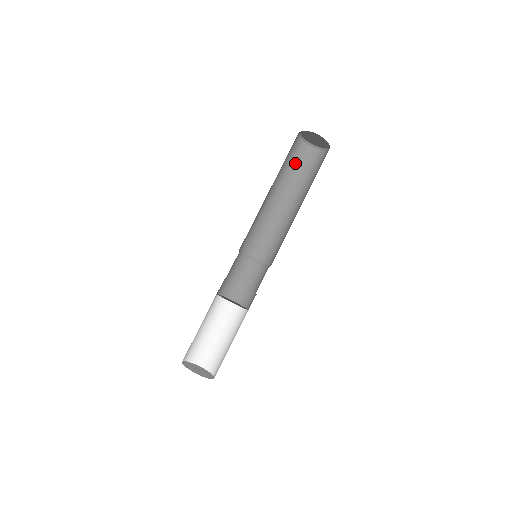
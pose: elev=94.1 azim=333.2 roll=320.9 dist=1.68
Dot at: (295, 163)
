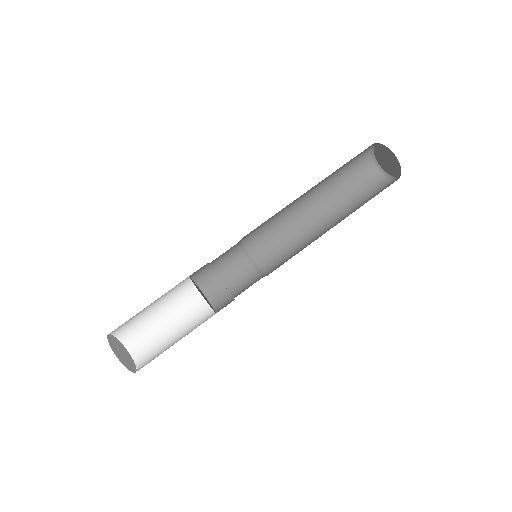
Dot at: (354, 181)
